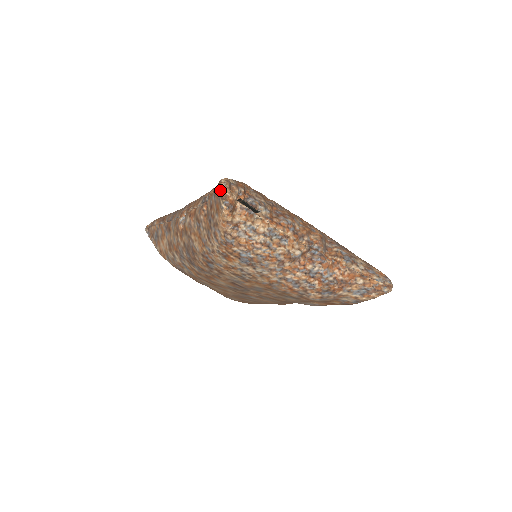
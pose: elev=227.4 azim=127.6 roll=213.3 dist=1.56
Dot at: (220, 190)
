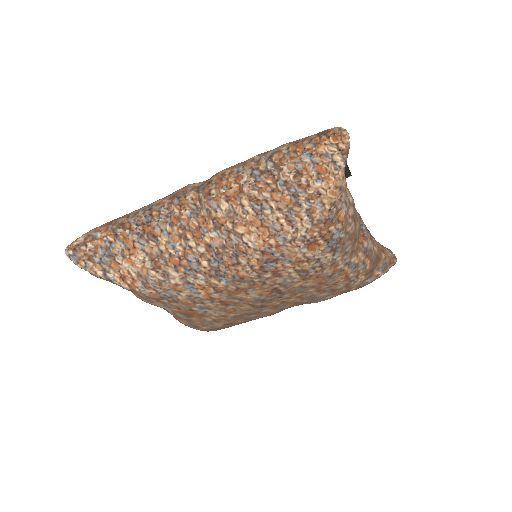
Dot at: (341, 142)
